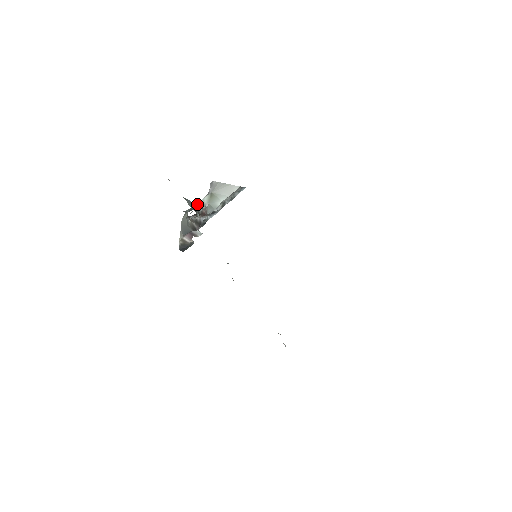
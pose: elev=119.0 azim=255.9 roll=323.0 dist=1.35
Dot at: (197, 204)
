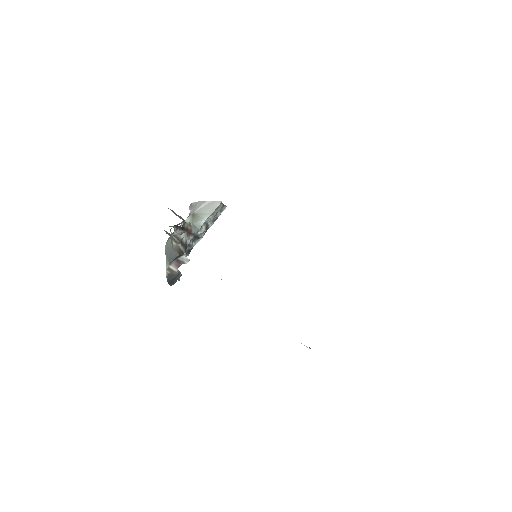
Dot at: occluded
